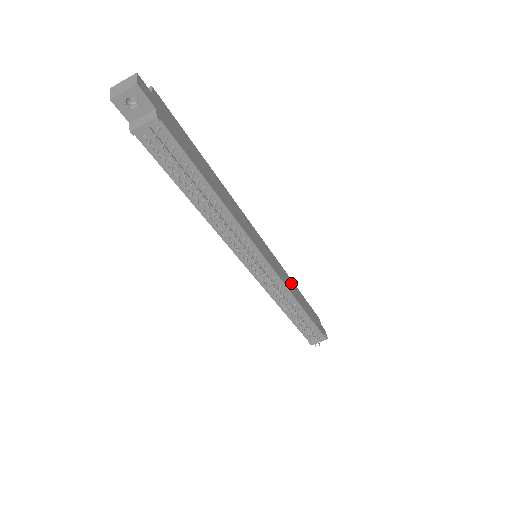
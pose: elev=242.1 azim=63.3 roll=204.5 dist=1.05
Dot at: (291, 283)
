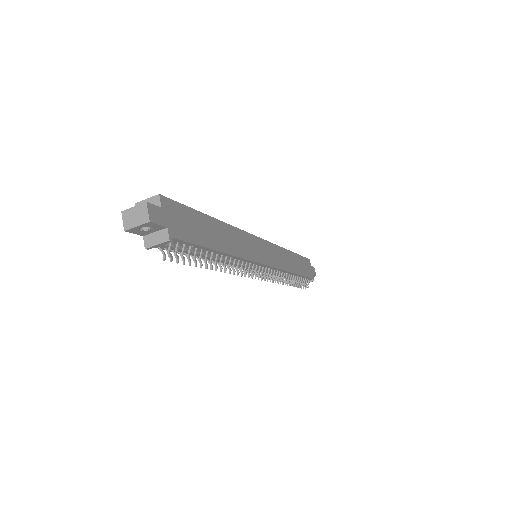
Dot at: (286, 255)
